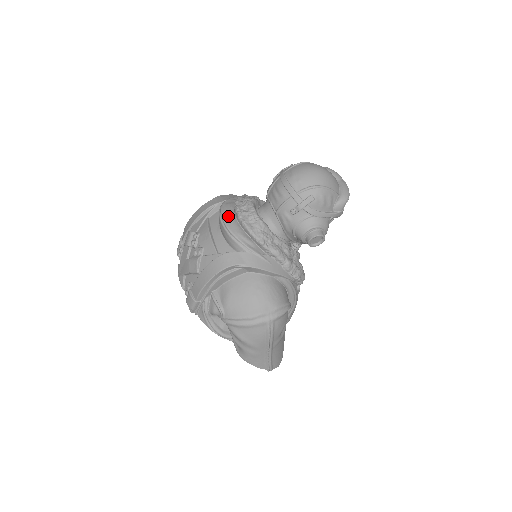
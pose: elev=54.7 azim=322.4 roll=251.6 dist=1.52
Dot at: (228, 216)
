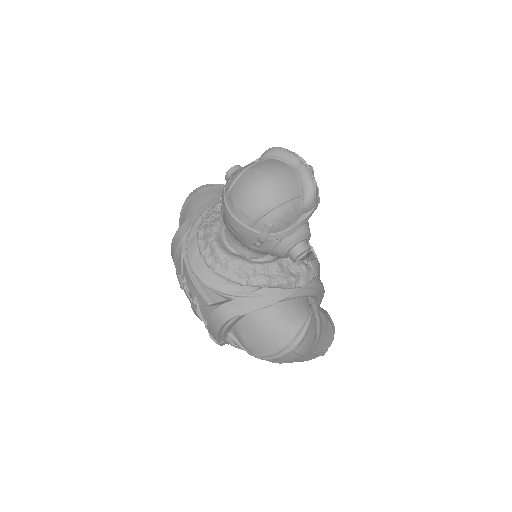
Dot at: (197, 266)
